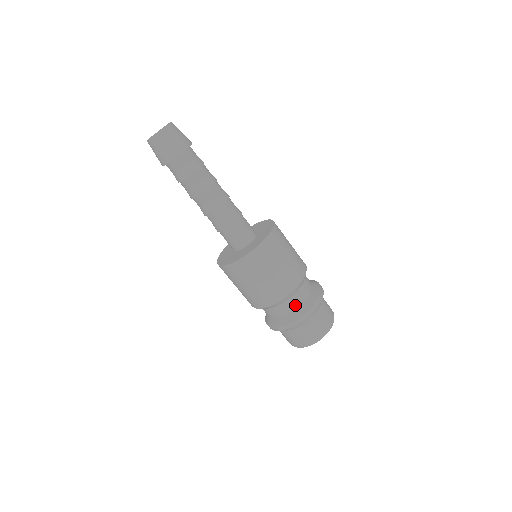
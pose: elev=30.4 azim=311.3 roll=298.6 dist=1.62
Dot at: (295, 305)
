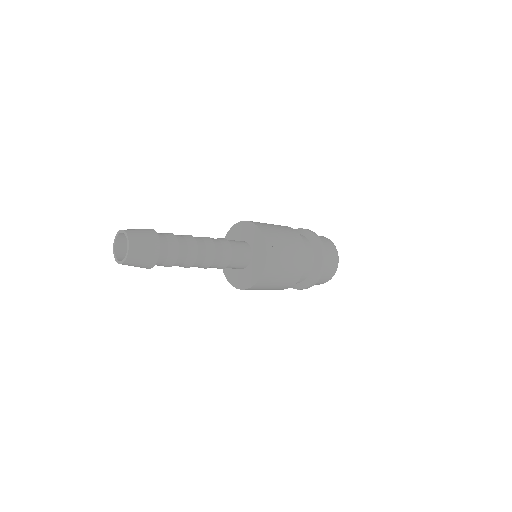
Dot at: (307, 274)
